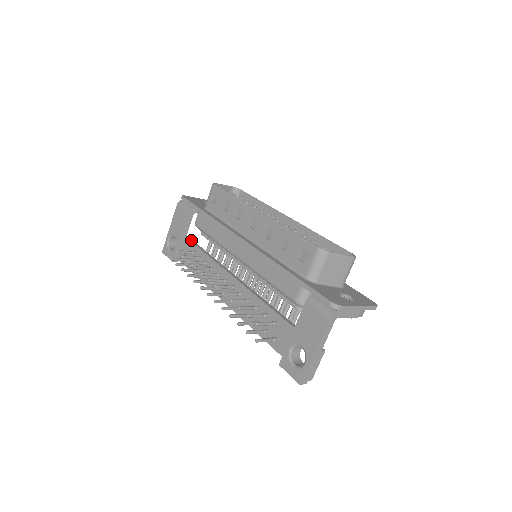
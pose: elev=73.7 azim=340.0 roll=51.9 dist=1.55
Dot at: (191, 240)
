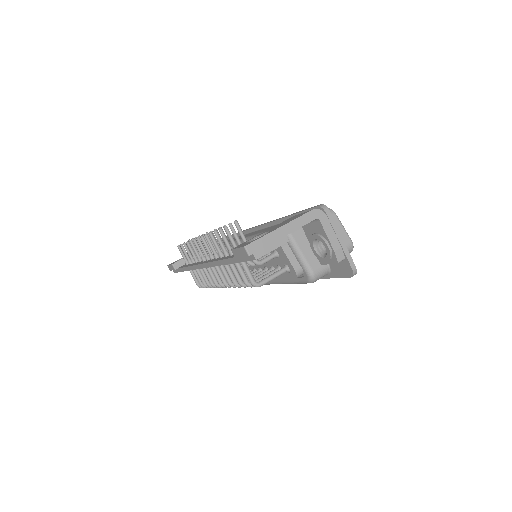
Dot at: occluded
